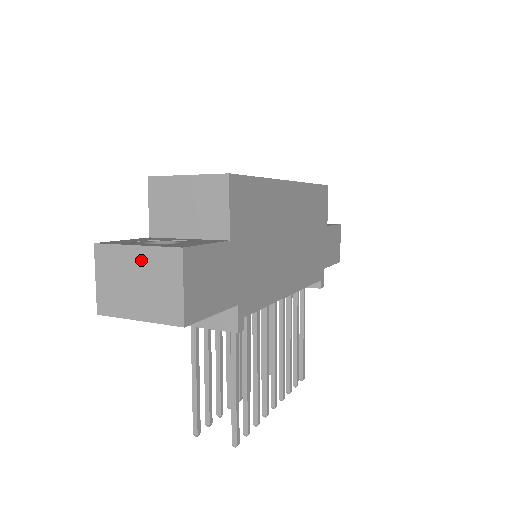
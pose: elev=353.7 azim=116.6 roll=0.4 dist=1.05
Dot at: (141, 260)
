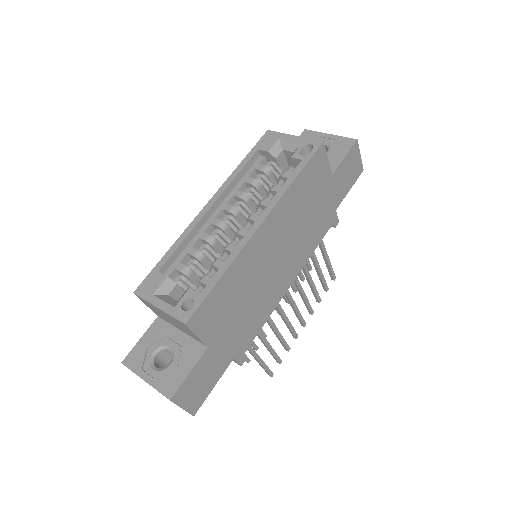
Dot at: occluded
